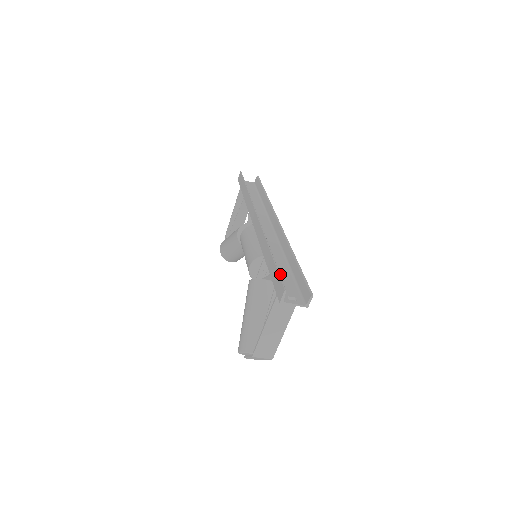
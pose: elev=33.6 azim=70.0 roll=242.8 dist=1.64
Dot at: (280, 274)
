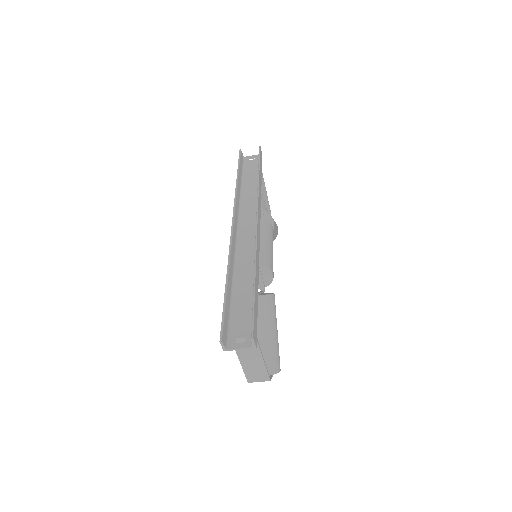
Dot at: (238, 304)
